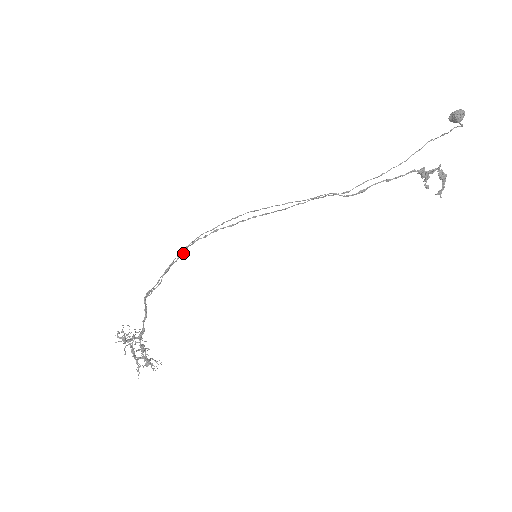
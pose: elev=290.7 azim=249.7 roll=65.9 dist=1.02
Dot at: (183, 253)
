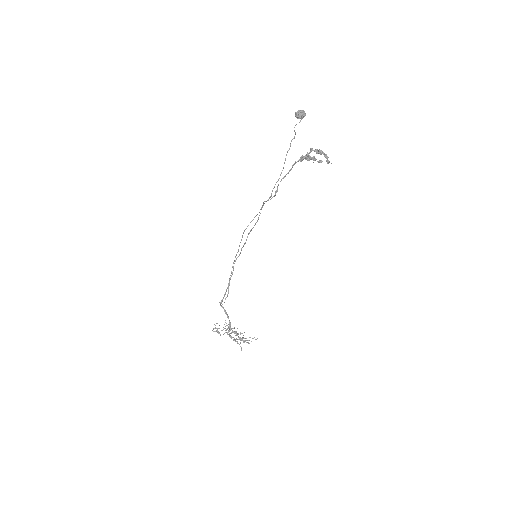
Dot at: (233, 270)
